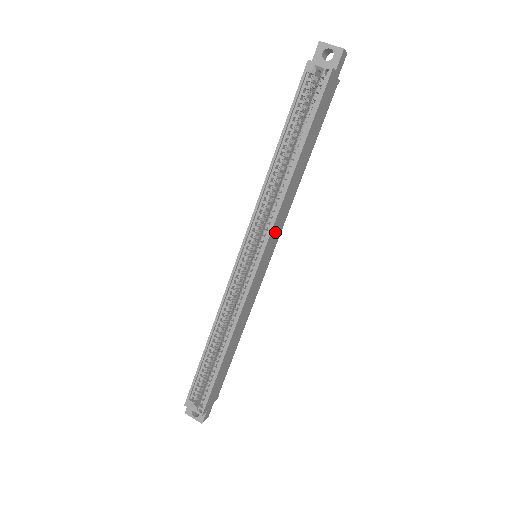
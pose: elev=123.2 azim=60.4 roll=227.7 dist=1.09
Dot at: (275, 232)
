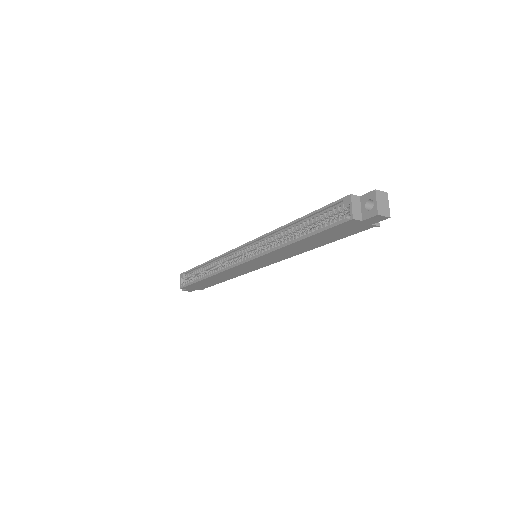
Dot at: (268, 259)
